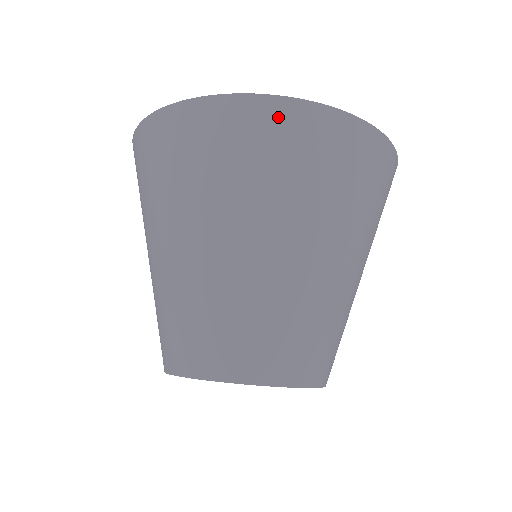
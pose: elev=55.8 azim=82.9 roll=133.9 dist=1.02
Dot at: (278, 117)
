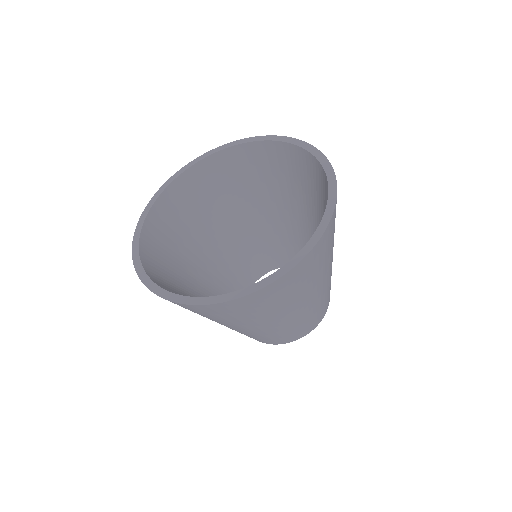
Dot at: (217, 308)
